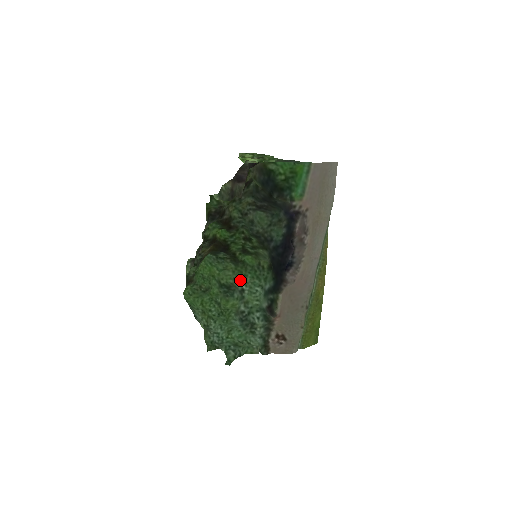
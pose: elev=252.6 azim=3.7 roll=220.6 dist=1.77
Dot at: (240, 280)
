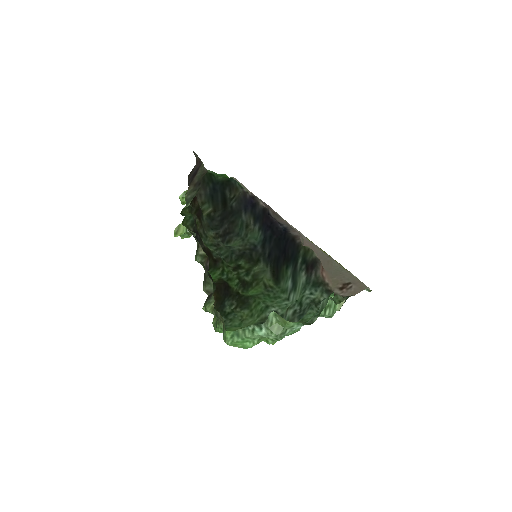
Dot at: (264, 308)
